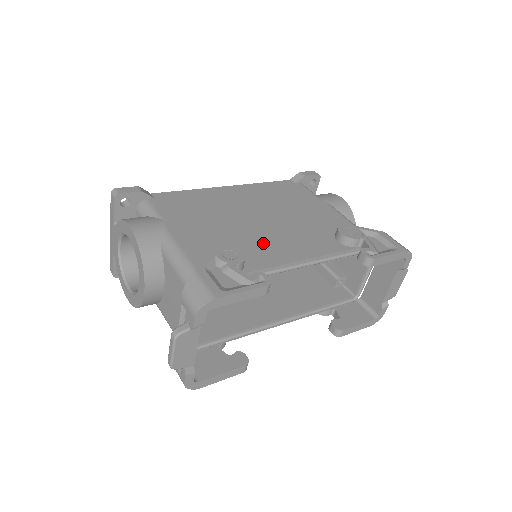
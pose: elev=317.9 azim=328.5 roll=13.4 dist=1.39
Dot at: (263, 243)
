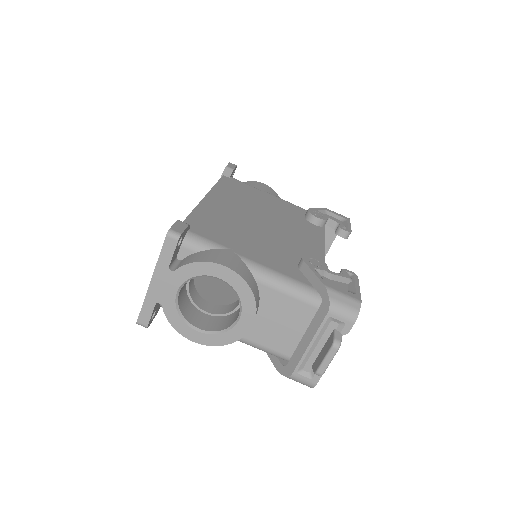
Dot at: (295, 243)
